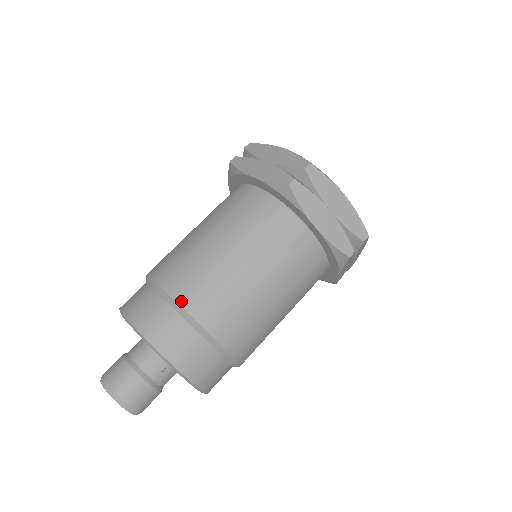
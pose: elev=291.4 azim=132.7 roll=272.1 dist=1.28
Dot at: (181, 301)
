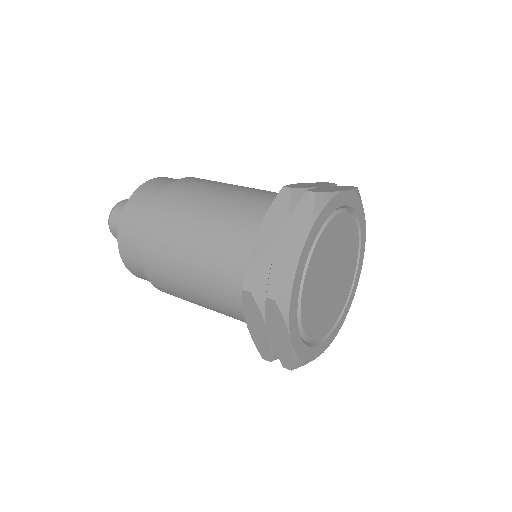
Dot at: (143, 243)
